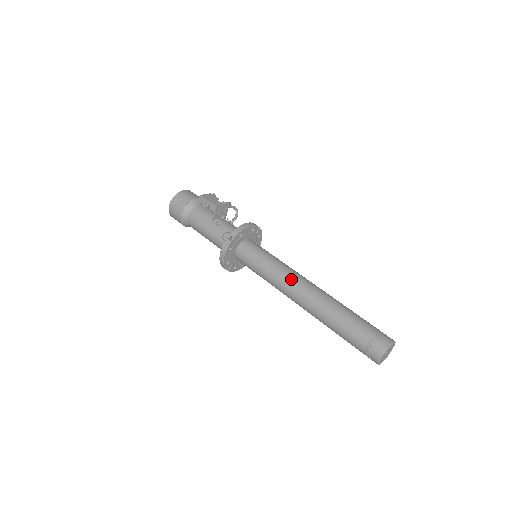
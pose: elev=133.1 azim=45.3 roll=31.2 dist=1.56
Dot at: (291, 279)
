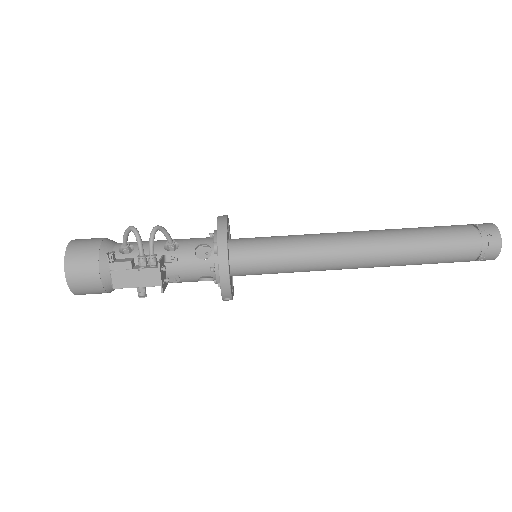
Dot at: (336, 267)
